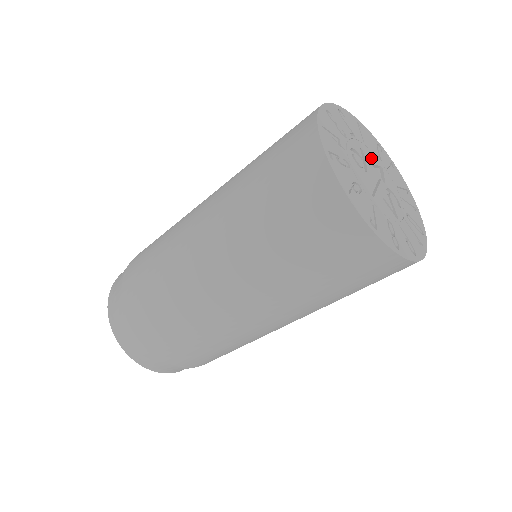
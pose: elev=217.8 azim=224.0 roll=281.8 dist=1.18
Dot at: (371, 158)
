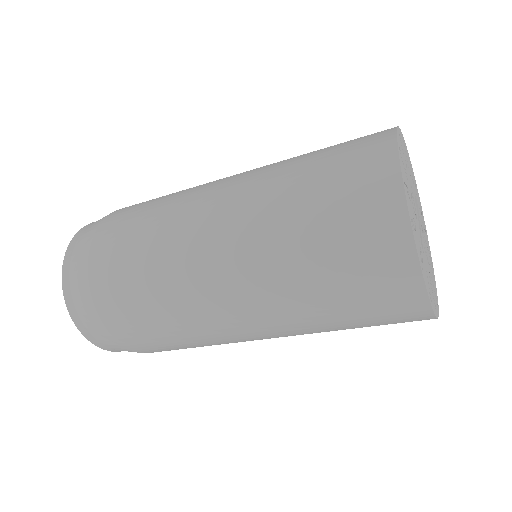
Dot at: (413, 190)
